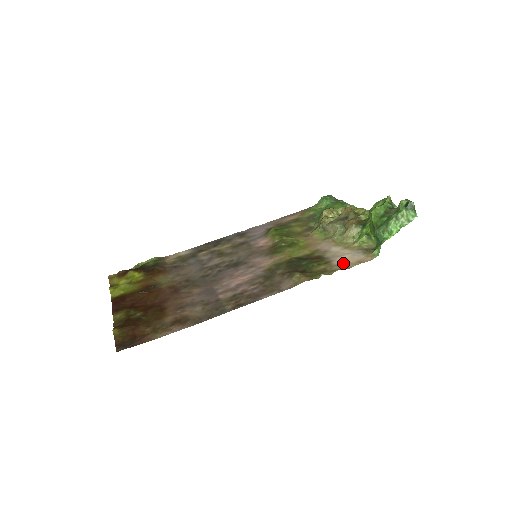
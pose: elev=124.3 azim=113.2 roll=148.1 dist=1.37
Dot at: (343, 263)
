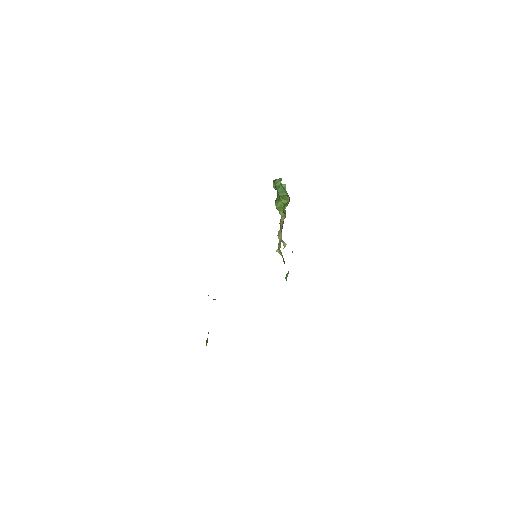
Dot at: occluded
